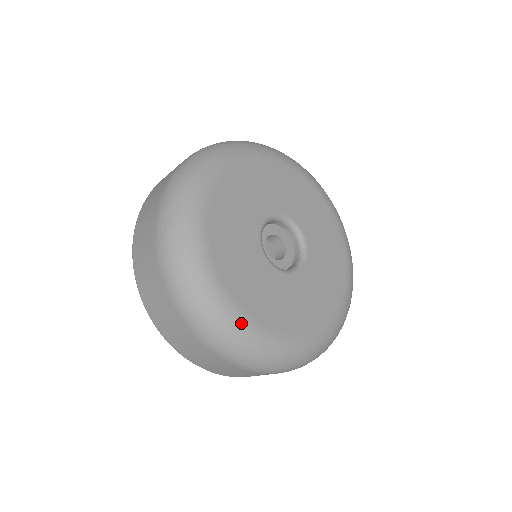
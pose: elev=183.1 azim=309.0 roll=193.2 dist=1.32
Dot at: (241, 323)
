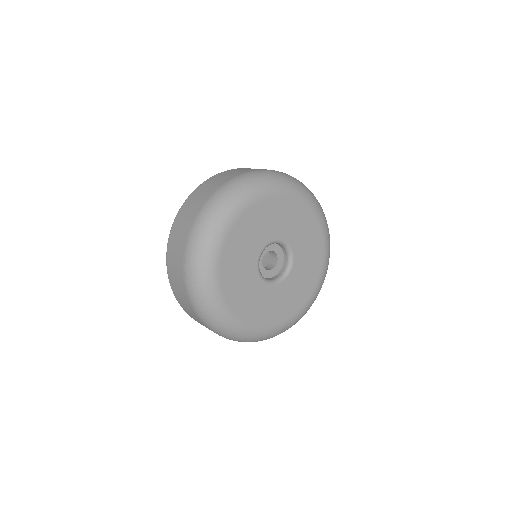
Dot at: (244, 329)
